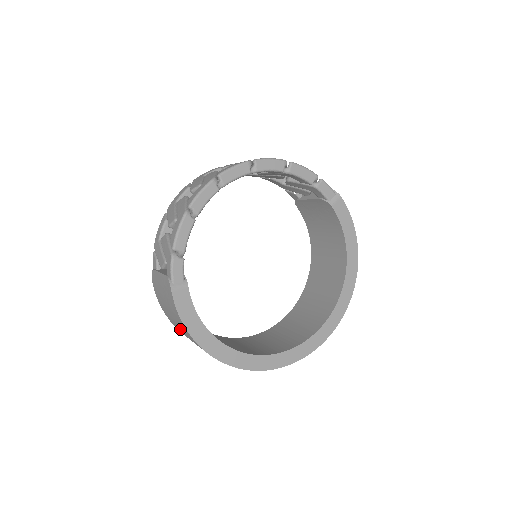
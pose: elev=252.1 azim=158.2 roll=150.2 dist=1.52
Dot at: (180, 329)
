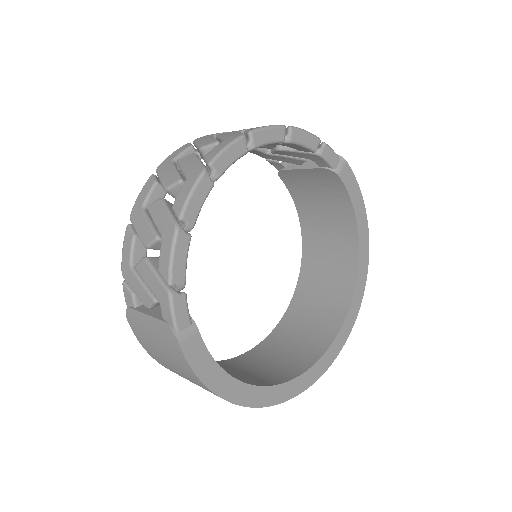
Dot at: occluded
